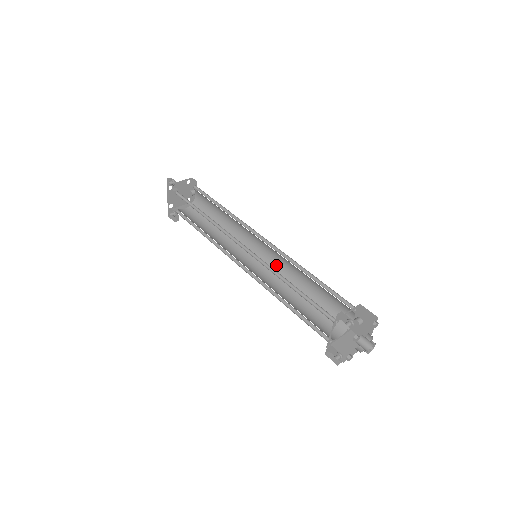
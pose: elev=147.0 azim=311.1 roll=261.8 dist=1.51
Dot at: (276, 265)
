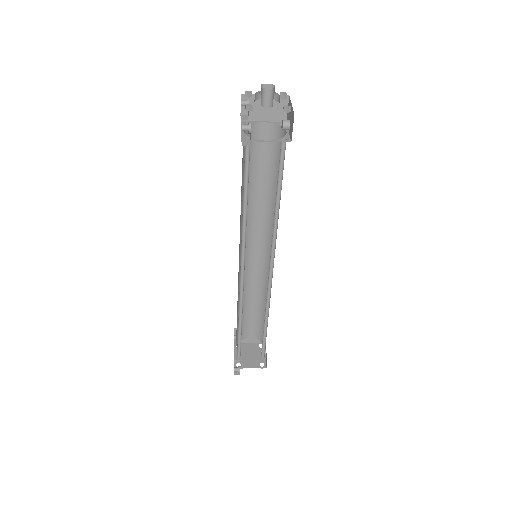
Dot at: (274, 247)
